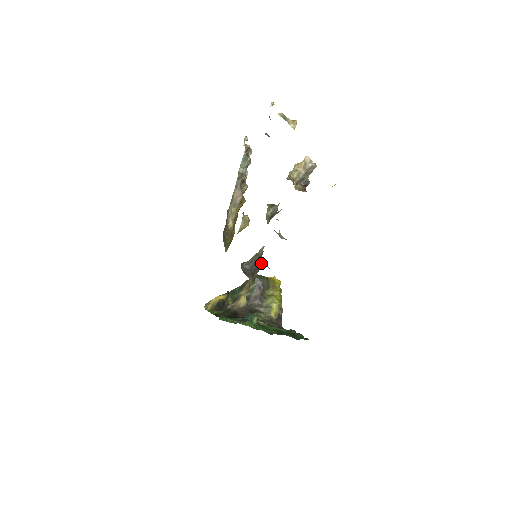
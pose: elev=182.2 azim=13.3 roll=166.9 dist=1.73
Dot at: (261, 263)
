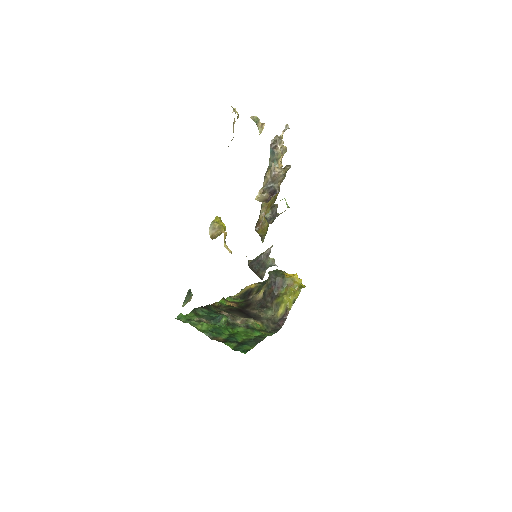
Dot at: (268, 262)
